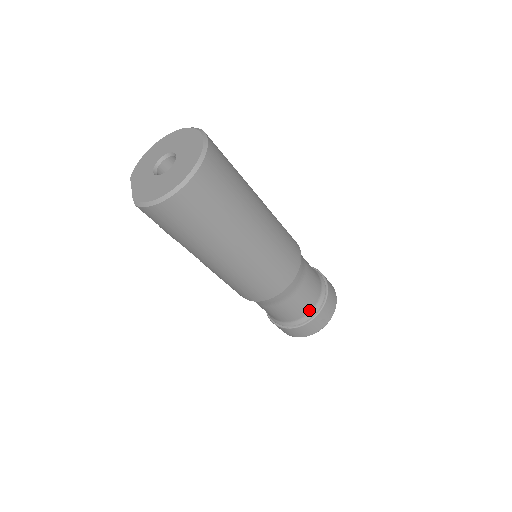
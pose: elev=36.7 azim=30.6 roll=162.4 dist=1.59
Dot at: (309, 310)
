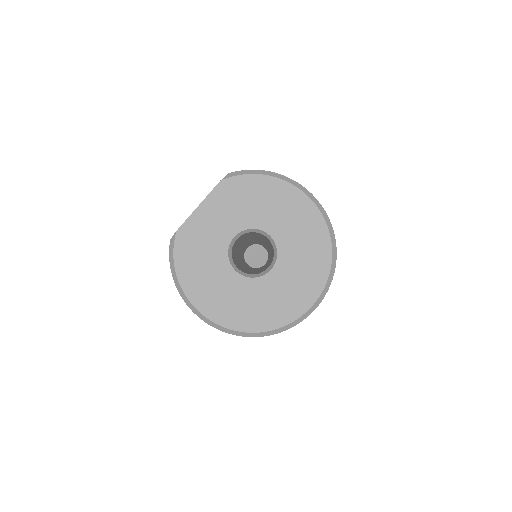
Dot at: occluded
